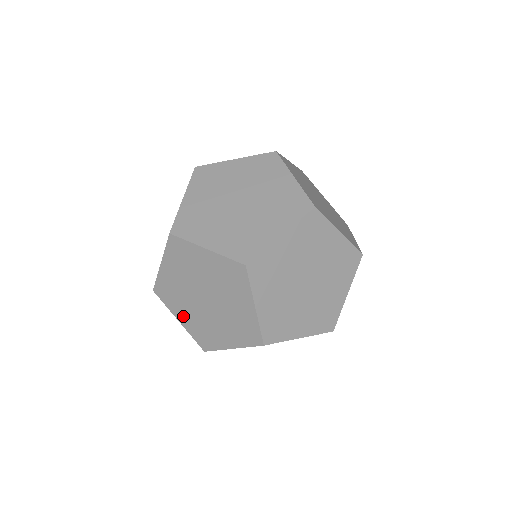
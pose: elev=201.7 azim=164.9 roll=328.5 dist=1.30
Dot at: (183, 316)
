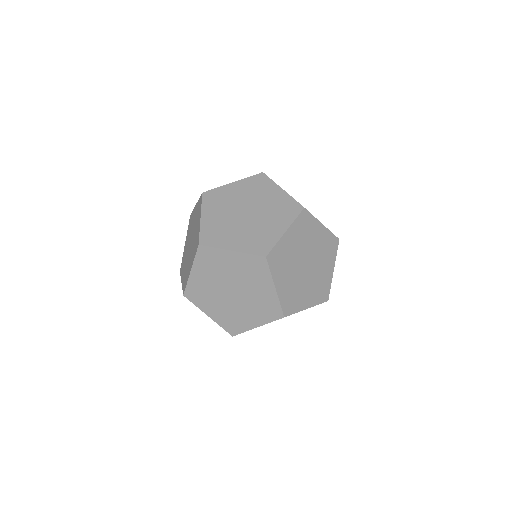
Dot at: (212, 311)
